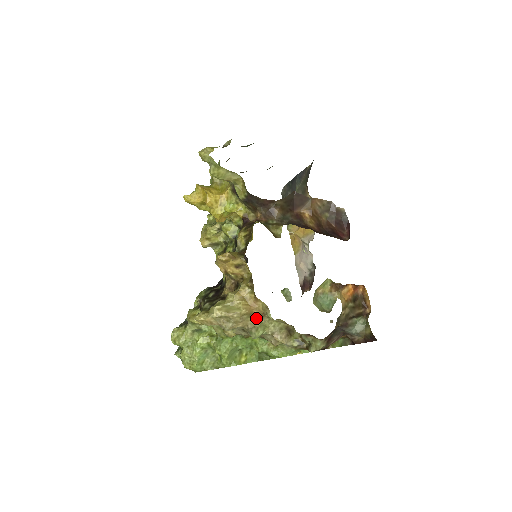
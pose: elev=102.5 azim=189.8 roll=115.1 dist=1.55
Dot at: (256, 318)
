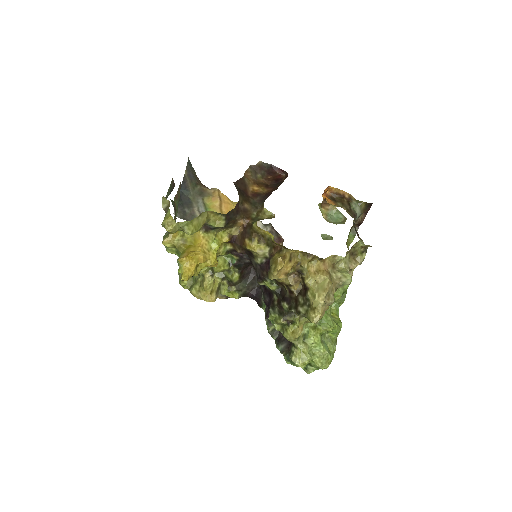
Dot at: (333, 273)
